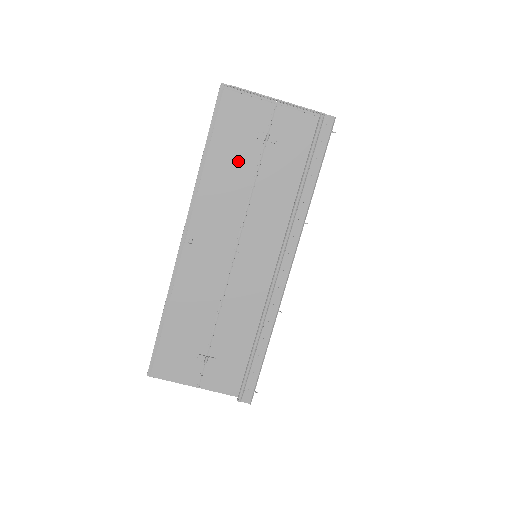
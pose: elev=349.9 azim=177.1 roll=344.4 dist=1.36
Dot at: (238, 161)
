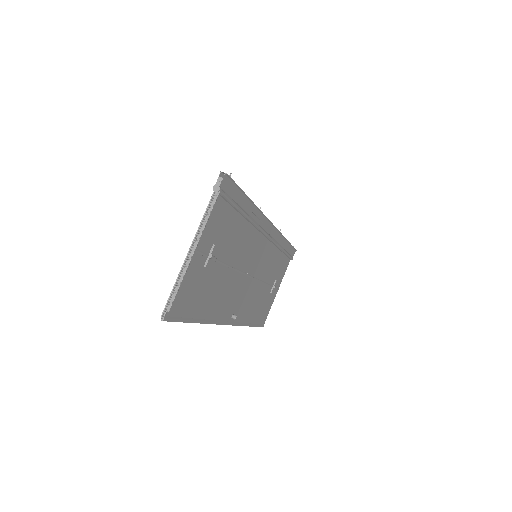
Dot at: (212, 285)
